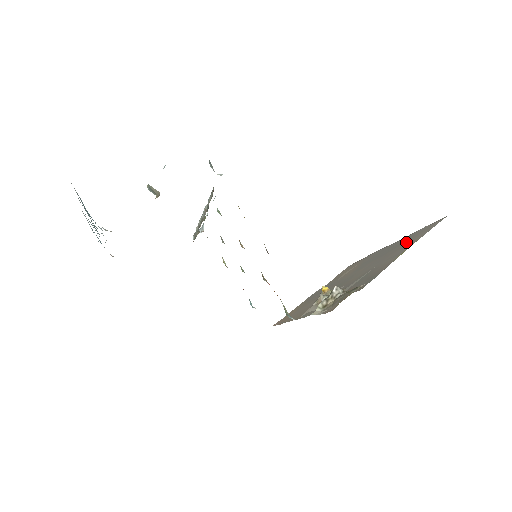
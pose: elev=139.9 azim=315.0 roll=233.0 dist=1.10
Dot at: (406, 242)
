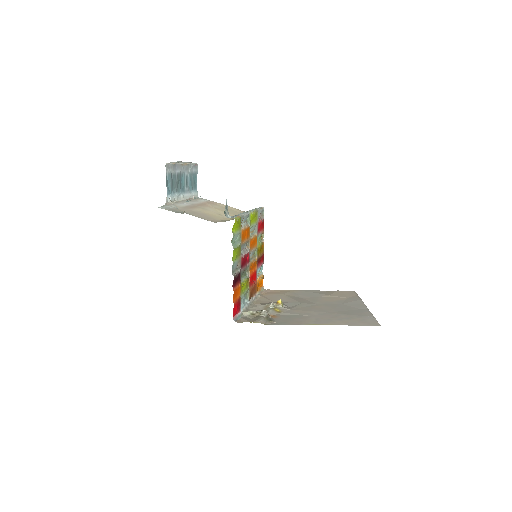
Dot at: (346, 317)
